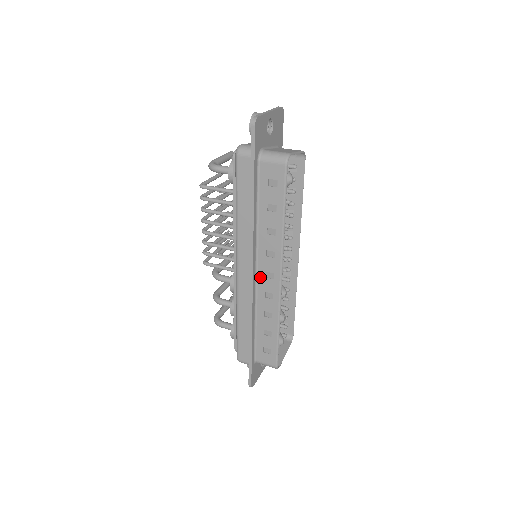
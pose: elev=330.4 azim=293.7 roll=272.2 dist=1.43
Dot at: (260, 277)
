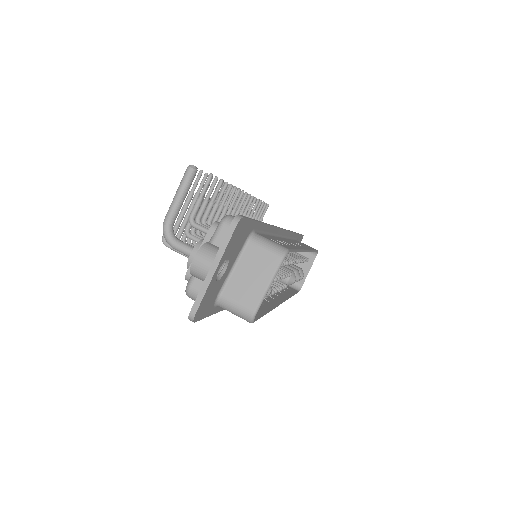
Dot at: occluded
